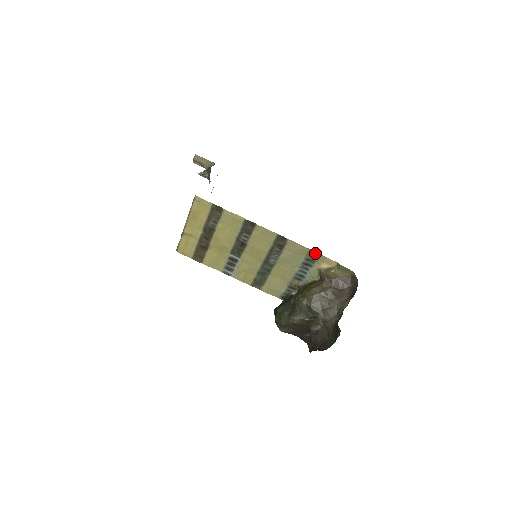
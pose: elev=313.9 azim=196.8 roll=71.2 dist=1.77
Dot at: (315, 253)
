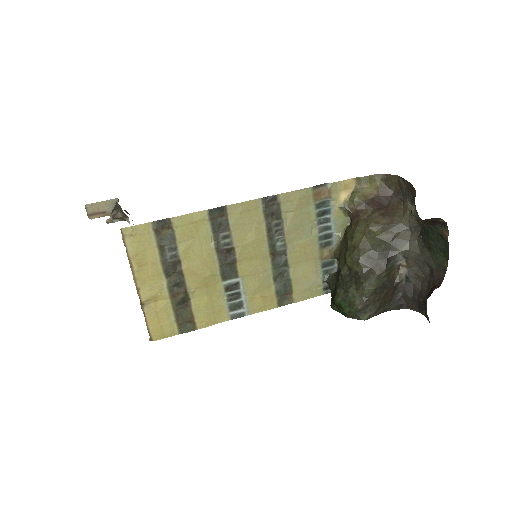
Dot at: (321, 188)
